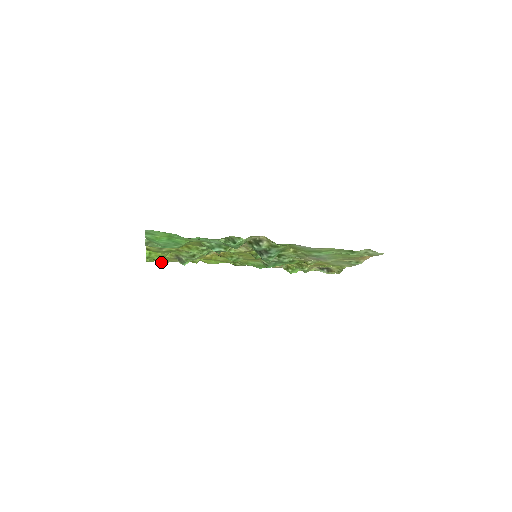
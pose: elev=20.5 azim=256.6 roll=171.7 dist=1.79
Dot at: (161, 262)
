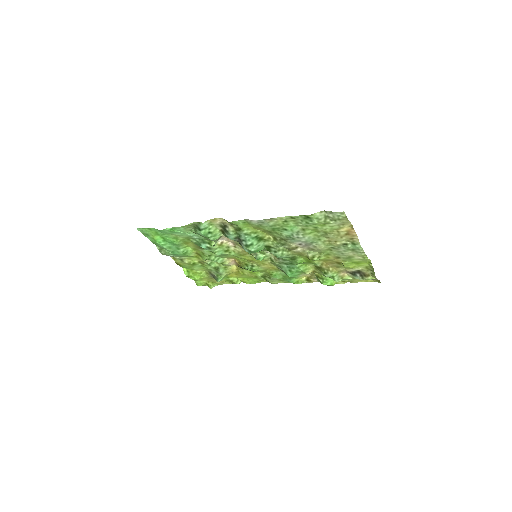
Dot at: (209, 285)
